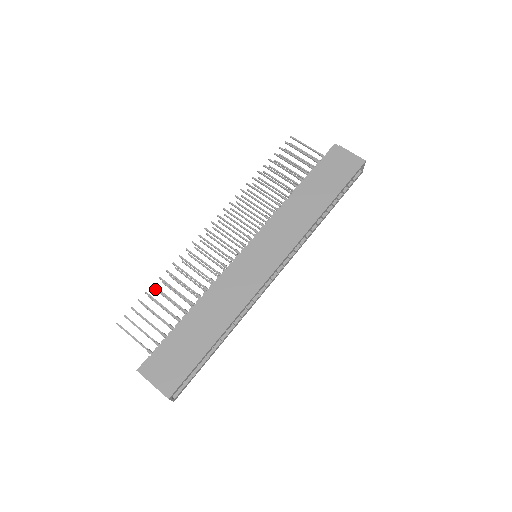
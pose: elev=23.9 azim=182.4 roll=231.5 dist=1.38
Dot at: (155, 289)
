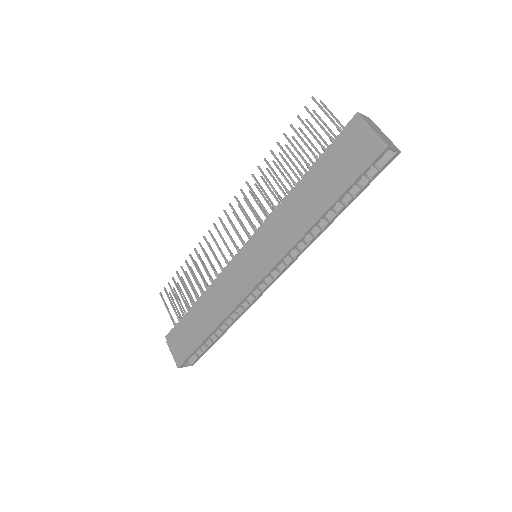
Dot at: occluded
